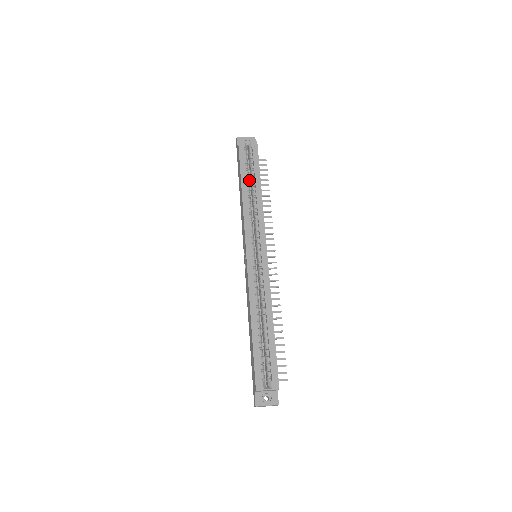
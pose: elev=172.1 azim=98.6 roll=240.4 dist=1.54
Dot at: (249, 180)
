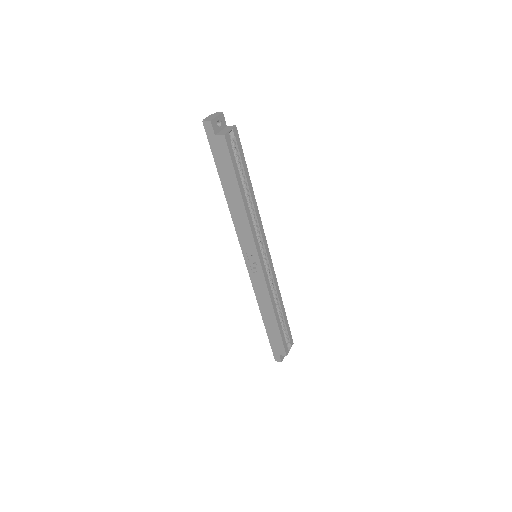
Dot at: occluded
